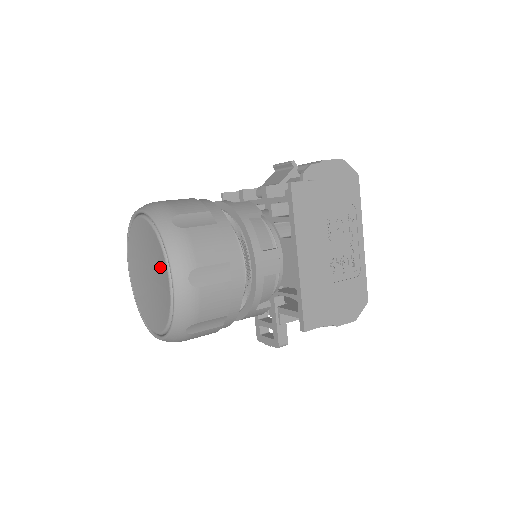
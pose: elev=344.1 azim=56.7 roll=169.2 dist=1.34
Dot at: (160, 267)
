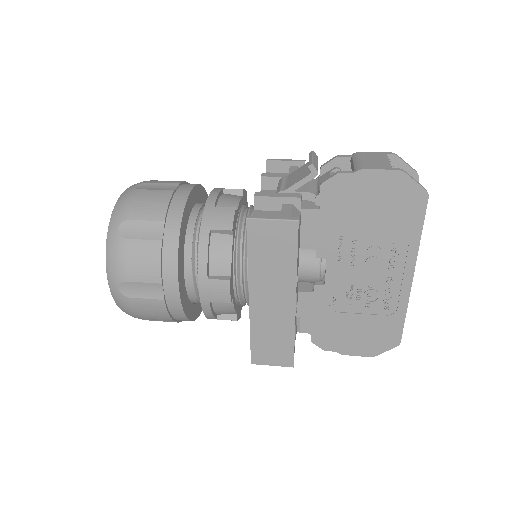
Dot at: occluded
